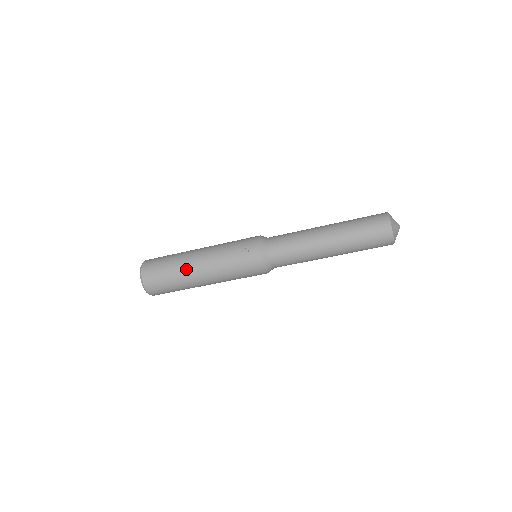
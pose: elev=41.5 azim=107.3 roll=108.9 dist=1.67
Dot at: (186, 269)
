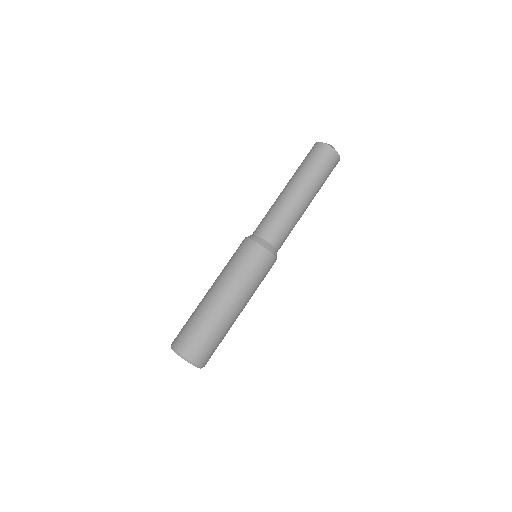
Dot at: (206, 306)
